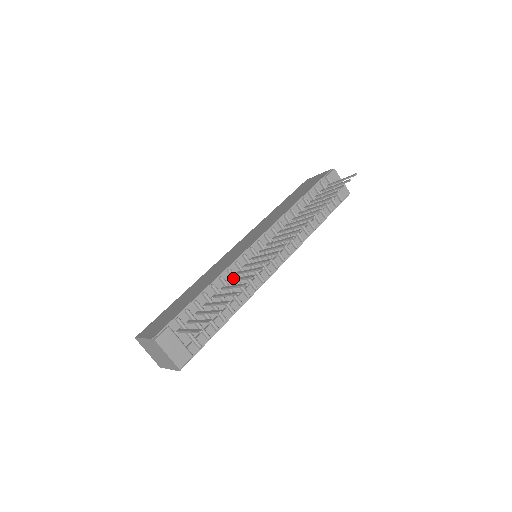
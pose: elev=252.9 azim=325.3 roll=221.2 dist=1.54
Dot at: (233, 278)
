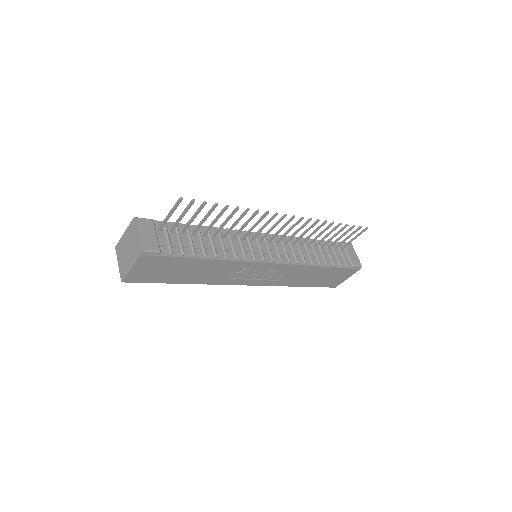
Dot at: (228, 236)
